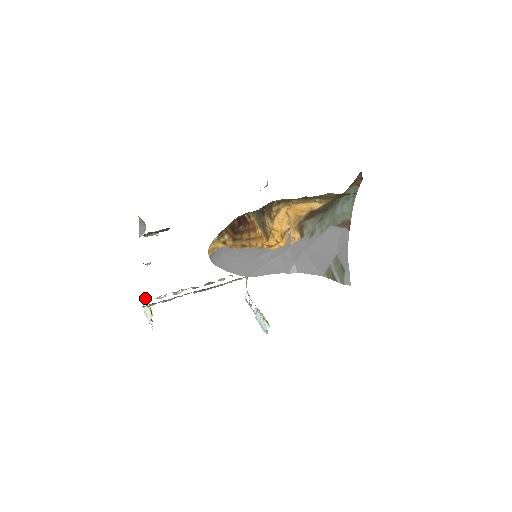
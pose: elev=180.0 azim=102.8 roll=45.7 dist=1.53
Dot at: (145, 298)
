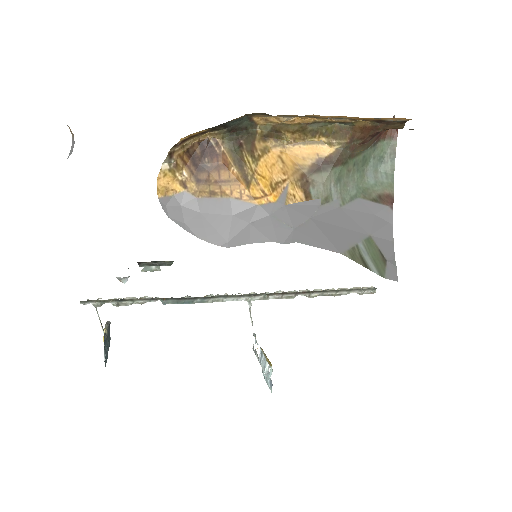
Dot at: (108, 322)
